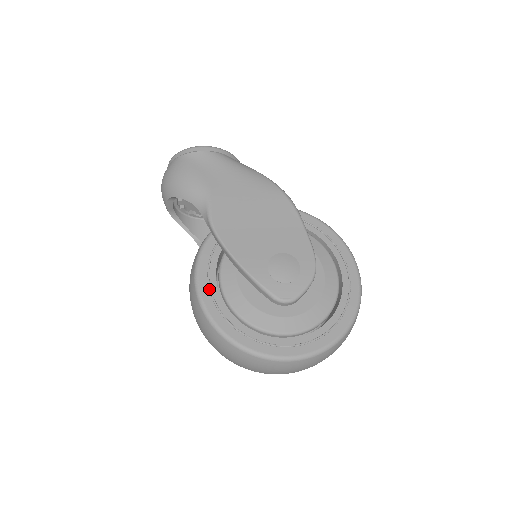
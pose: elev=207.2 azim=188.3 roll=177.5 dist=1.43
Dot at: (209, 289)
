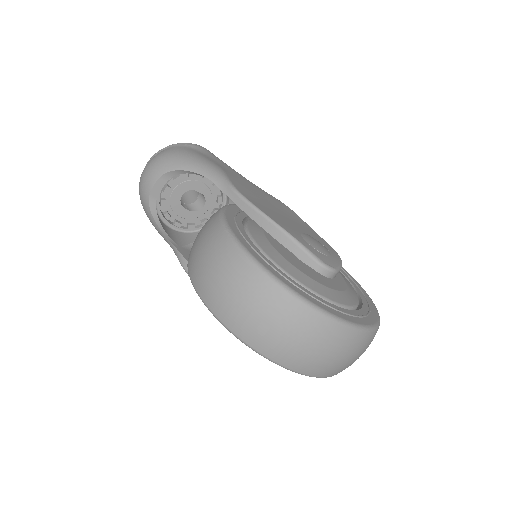
Dot at: (246, 240)
